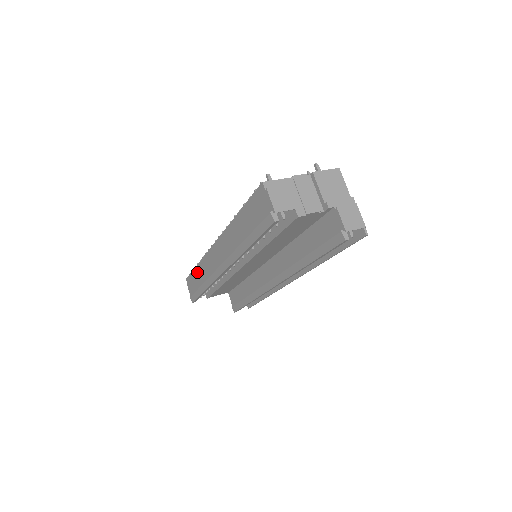
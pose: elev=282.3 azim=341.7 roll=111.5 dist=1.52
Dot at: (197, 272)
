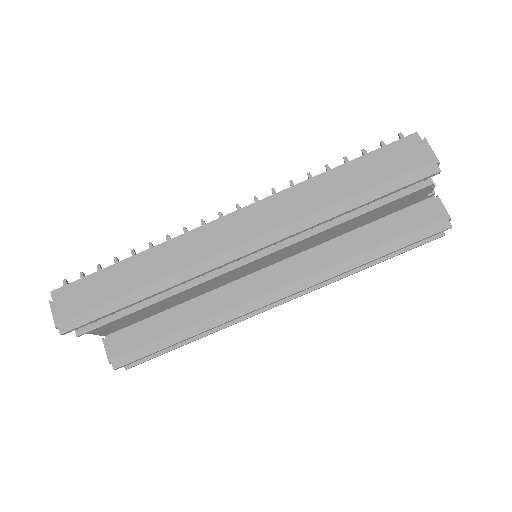
Dot at: (124, 269)
